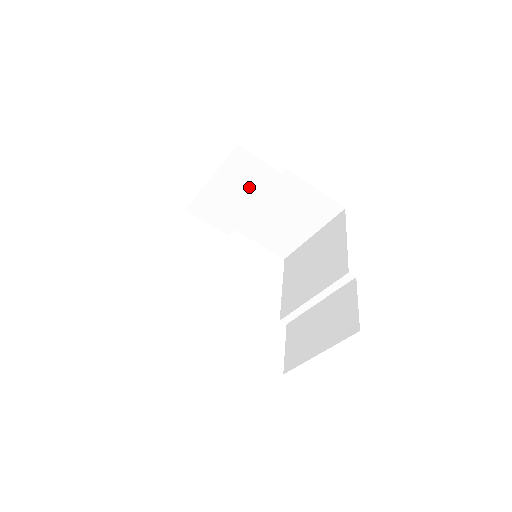
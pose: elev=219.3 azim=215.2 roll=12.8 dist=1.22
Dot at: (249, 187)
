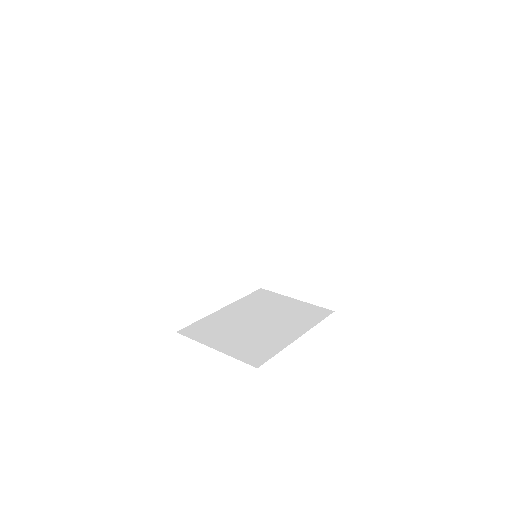
Dot at: occluded
